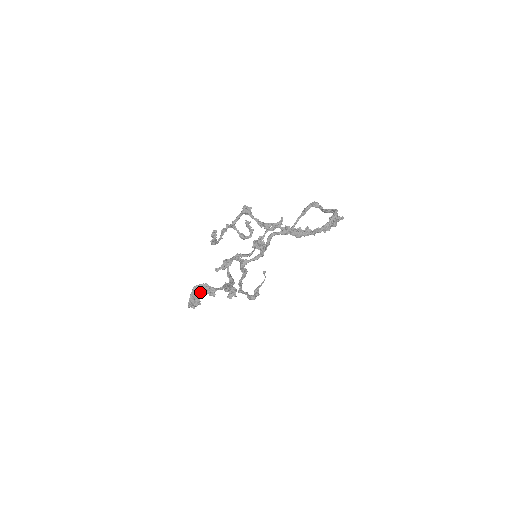
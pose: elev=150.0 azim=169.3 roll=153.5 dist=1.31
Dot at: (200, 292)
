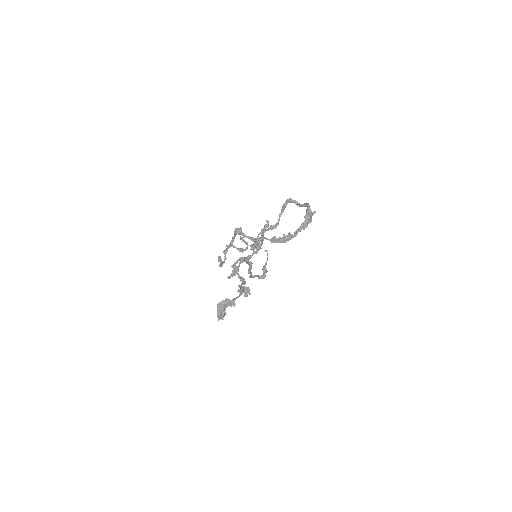
Dot at: (223, 307)
